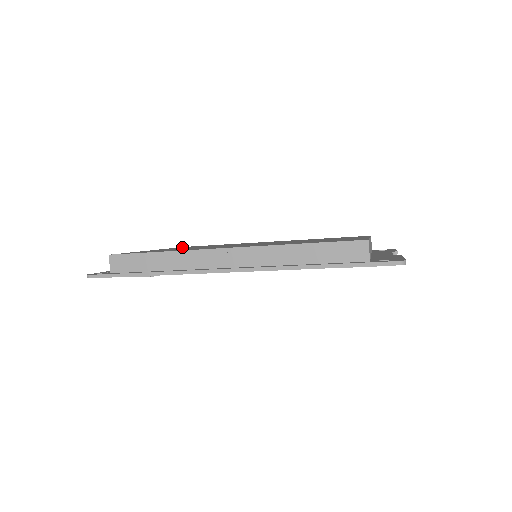
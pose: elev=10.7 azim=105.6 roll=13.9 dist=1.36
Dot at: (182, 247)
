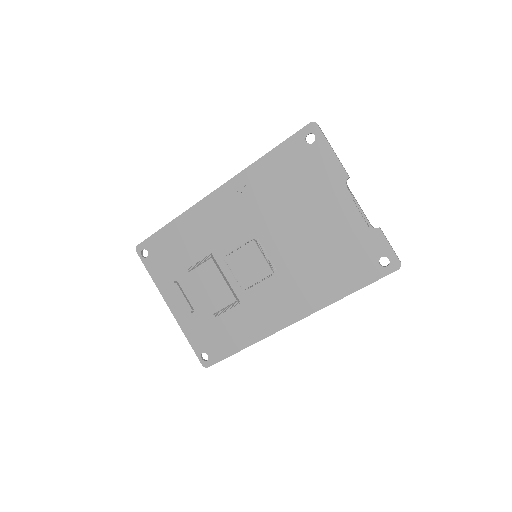
Dot at: occluded
